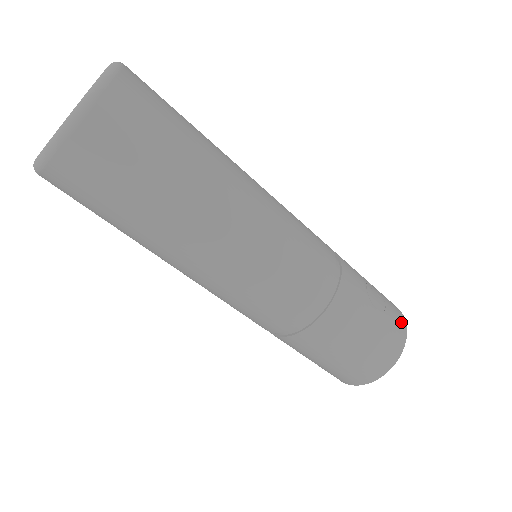
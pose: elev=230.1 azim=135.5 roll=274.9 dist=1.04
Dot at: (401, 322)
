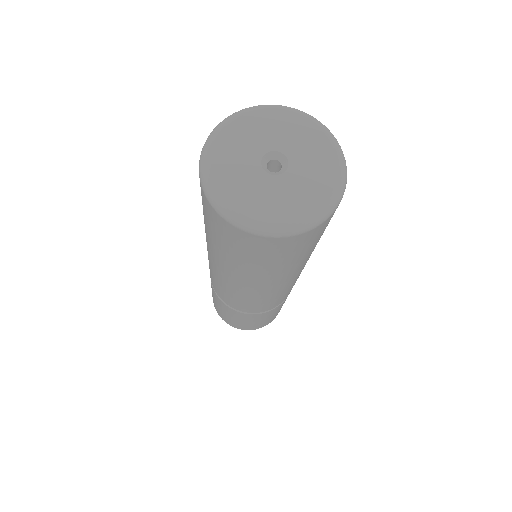
Dot at: occluded
